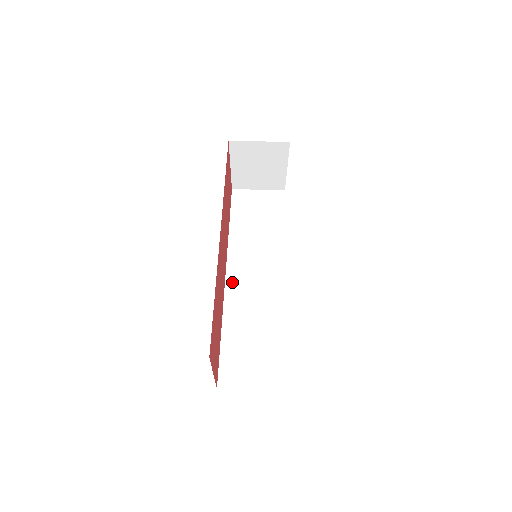
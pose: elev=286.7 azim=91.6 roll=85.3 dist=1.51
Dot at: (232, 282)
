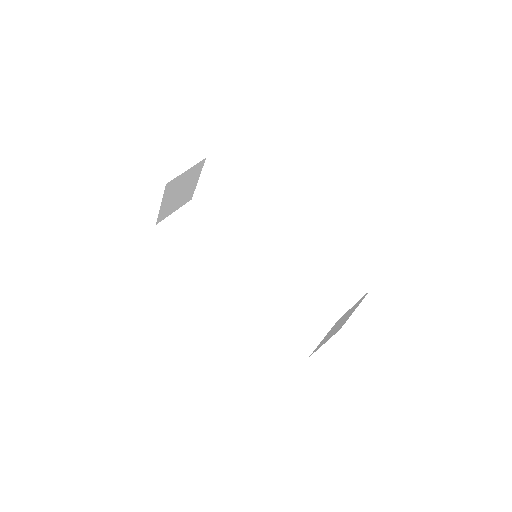
Dot at: (238, 290)
